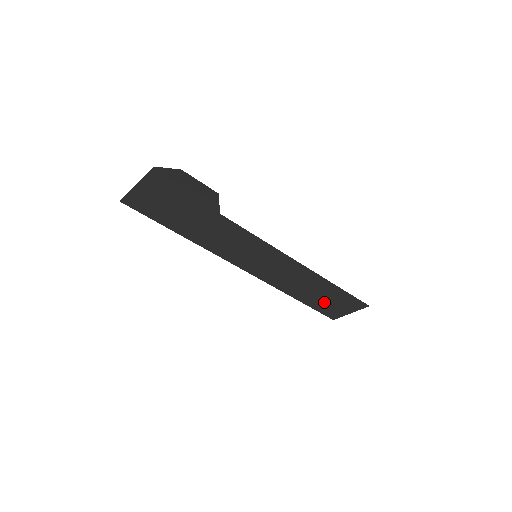
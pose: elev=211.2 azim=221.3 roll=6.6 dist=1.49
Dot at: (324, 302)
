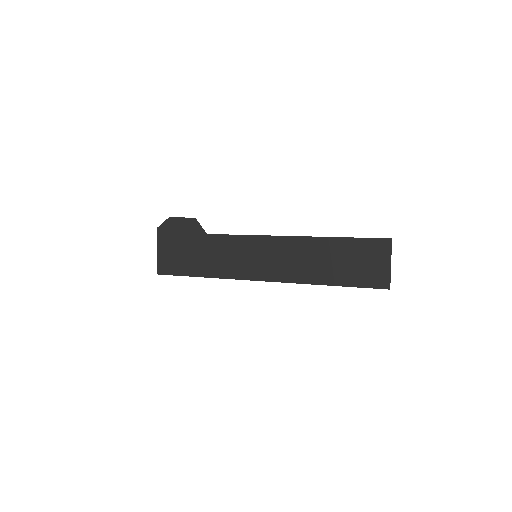
Dot at: (353, 269)
